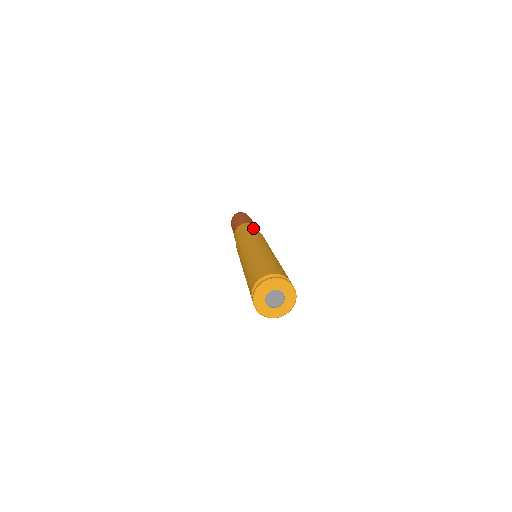
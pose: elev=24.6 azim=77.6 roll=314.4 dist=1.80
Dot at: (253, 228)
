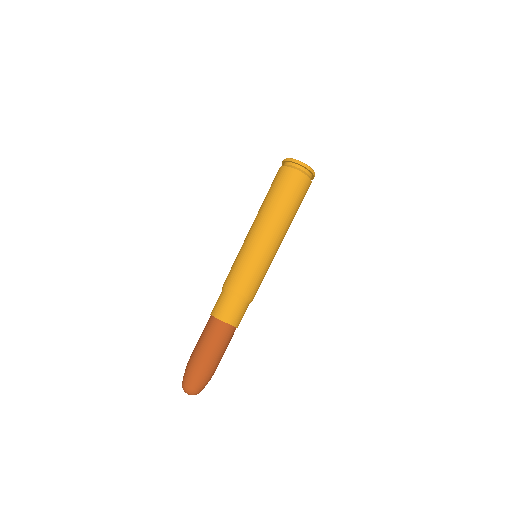
Dot at: occluded
